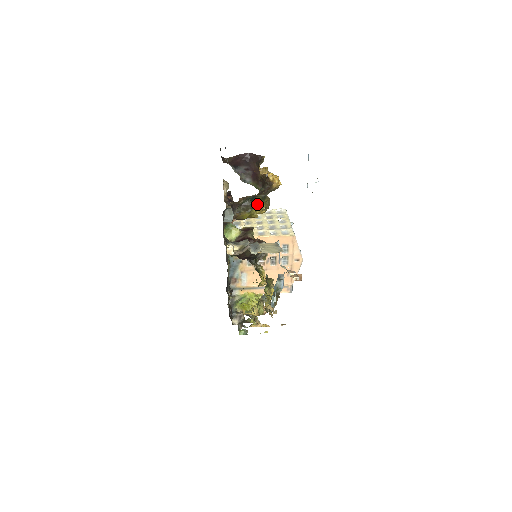
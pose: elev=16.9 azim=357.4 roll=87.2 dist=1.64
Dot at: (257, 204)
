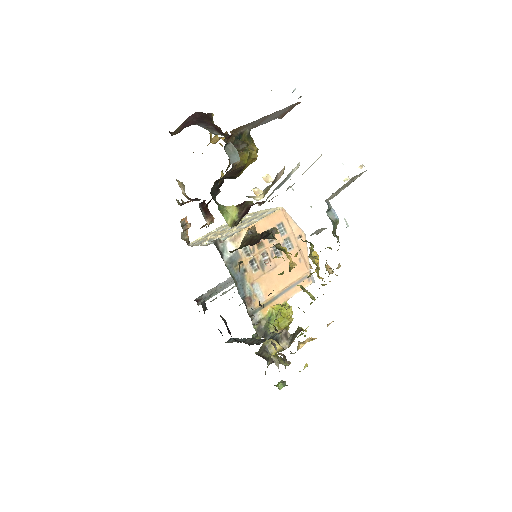
Dot at: occluded
